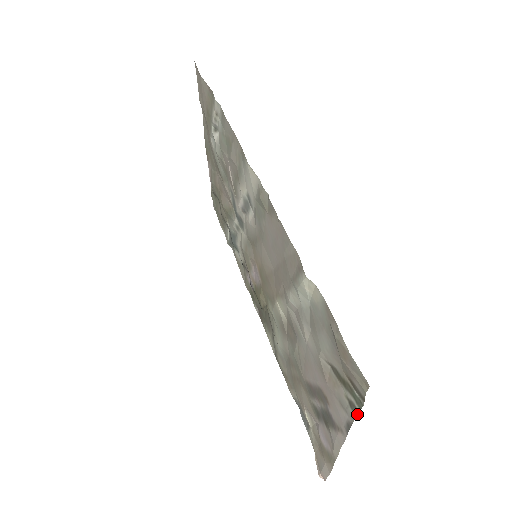
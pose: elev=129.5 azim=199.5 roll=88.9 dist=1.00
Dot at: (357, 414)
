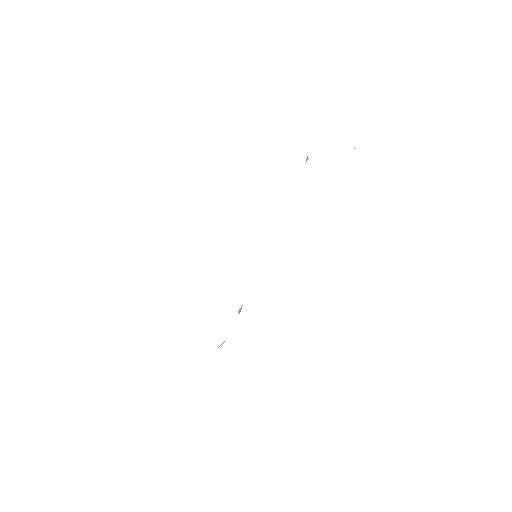
Dot at: occluded
